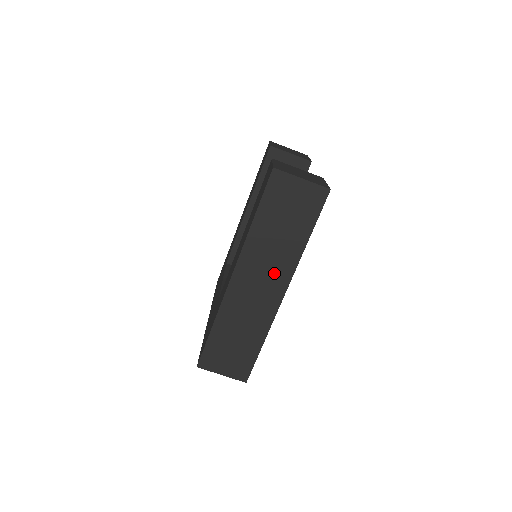
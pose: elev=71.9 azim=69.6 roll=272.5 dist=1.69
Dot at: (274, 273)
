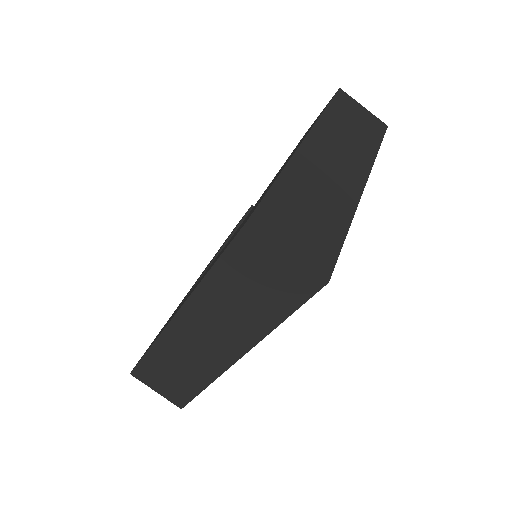
Dot at: (351, 159)
